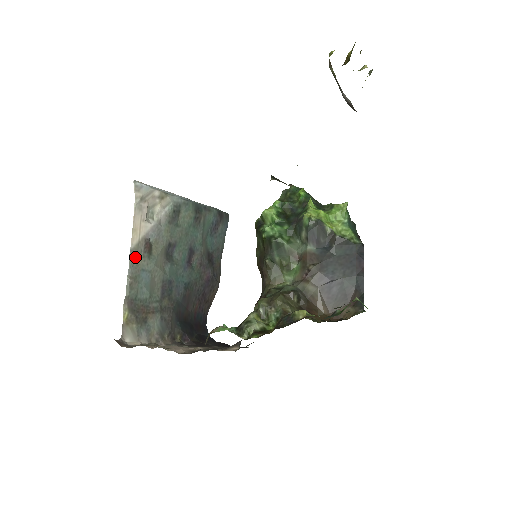
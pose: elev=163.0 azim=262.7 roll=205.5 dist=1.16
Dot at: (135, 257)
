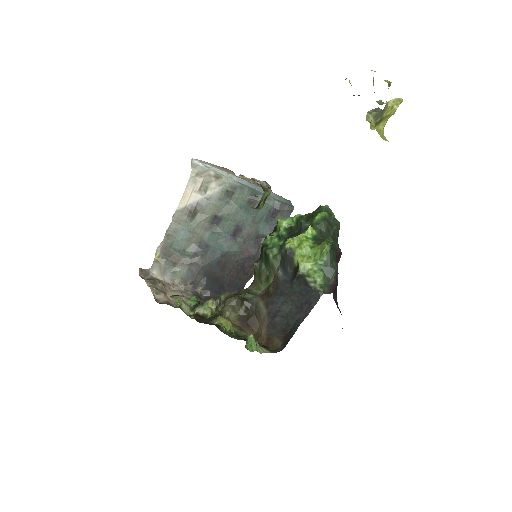
Dot at: (179, 217)
